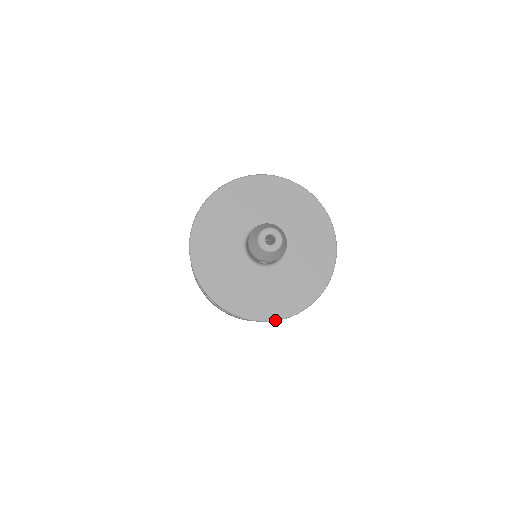
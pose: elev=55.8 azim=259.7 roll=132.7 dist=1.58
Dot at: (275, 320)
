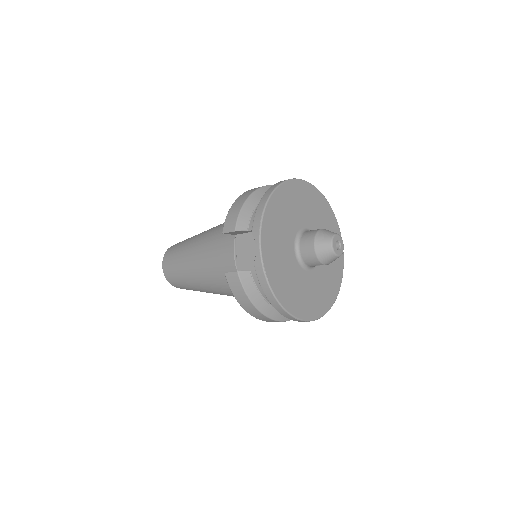
Dot at: (322, 316)
